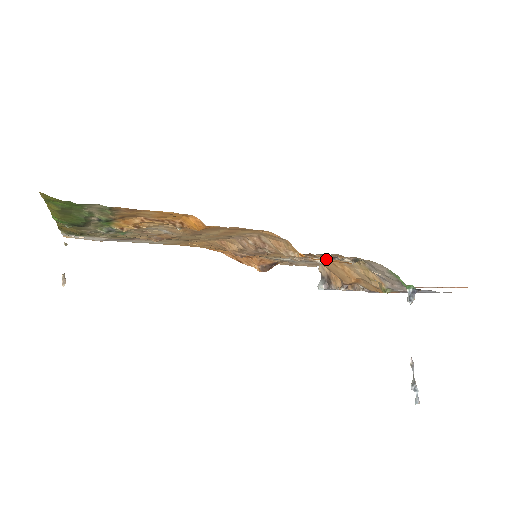
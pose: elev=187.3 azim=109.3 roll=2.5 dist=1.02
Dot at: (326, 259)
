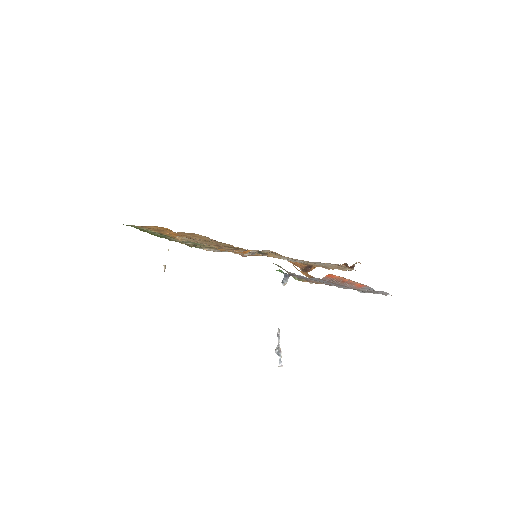
Dot at: occluded
